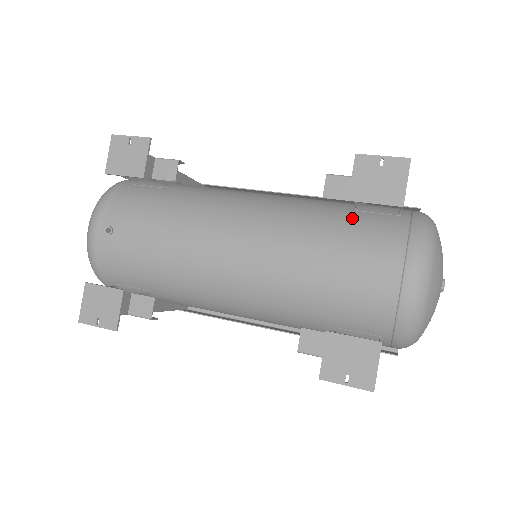
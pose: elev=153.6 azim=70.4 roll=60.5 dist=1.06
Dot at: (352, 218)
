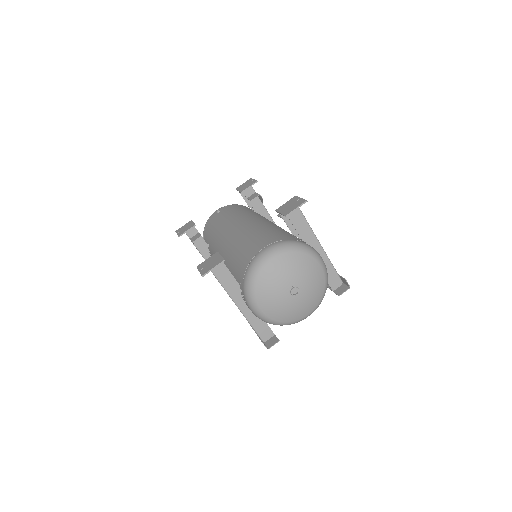
Dot at: (282, 232)
